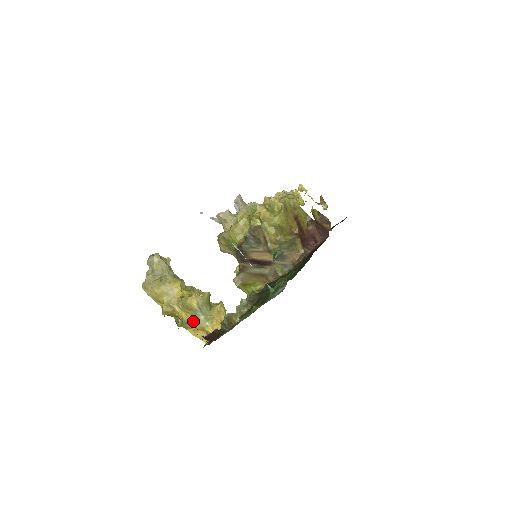
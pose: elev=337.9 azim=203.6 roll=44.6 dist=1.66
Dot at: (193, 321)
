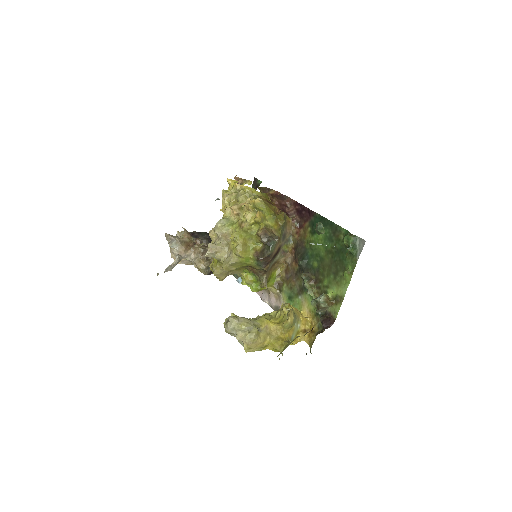
Dot at: (293, 333)
